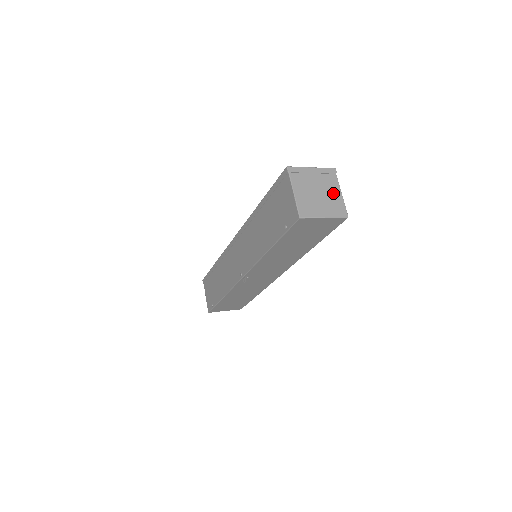
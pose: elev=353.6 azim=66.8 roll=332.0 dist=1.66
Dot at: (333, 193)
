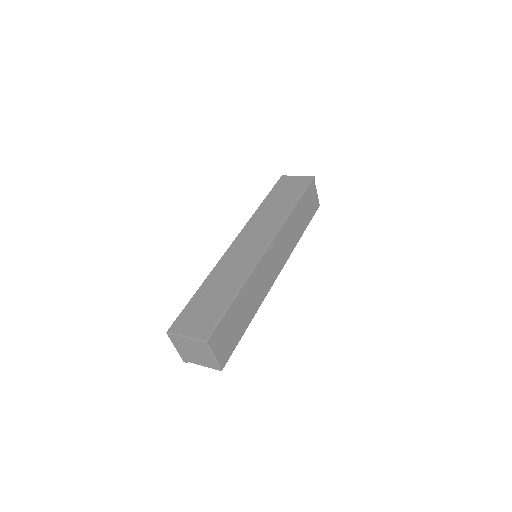
Dot at: occluded
